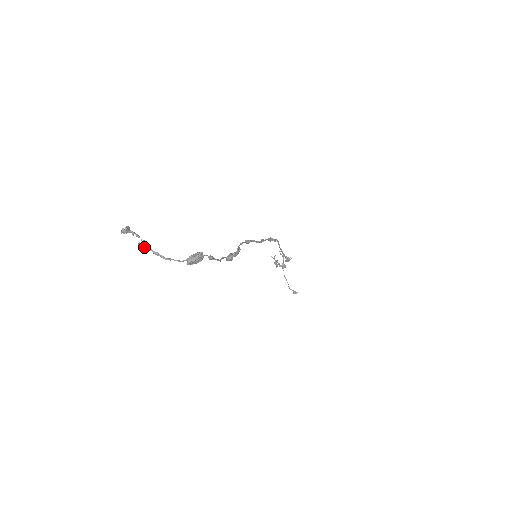
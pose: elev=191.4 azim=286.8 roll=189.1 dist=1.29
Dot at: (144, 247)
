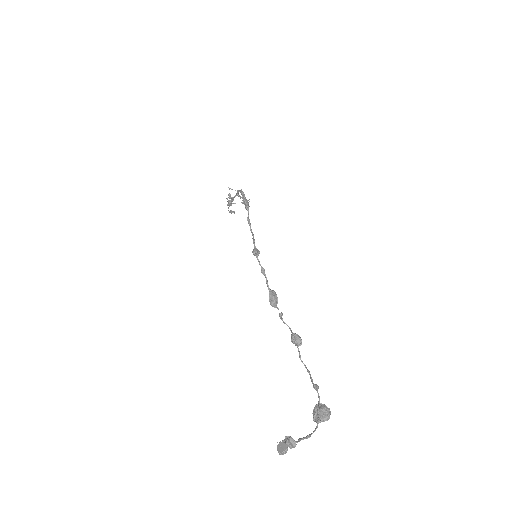
Dot at: occluded
